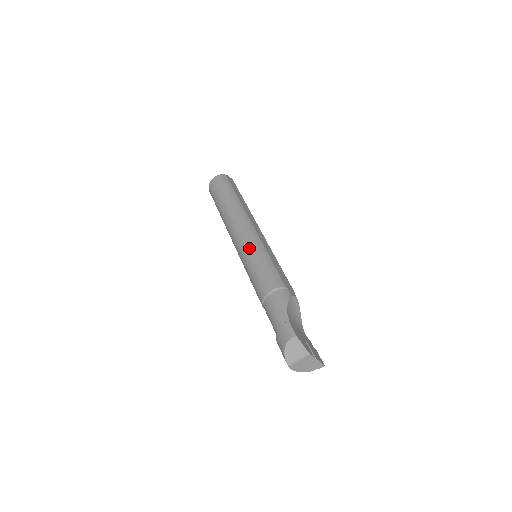
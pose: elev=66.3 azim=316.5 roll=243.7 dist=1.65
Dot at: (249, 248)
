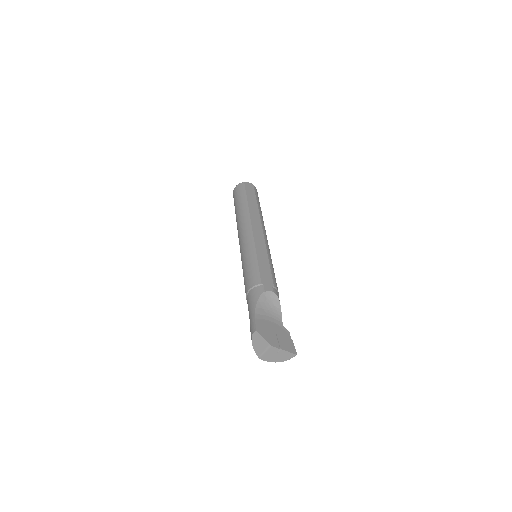
Dot at: (243, 251)
